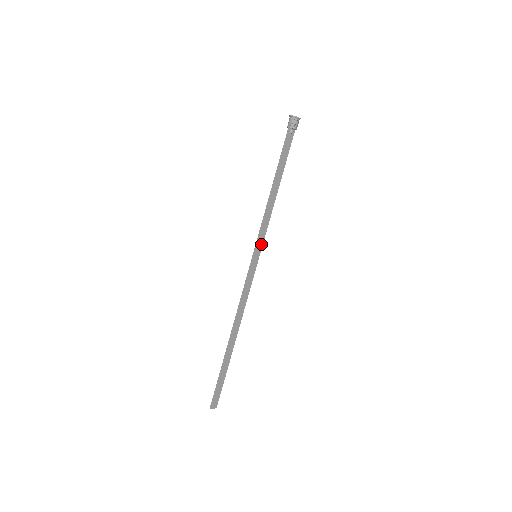
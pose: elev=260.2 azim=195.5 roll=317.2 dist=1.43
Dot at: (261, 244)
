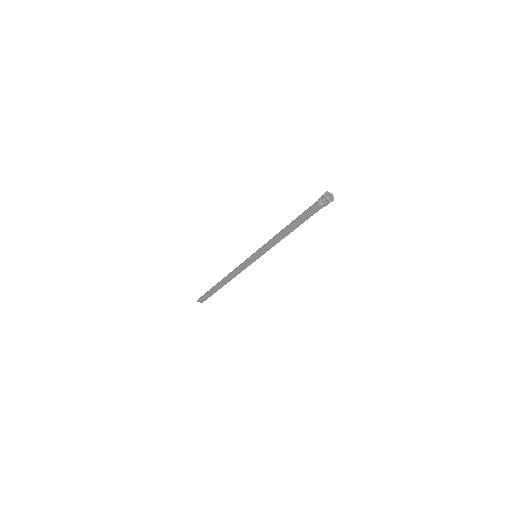
Dot at: (263, 252)
